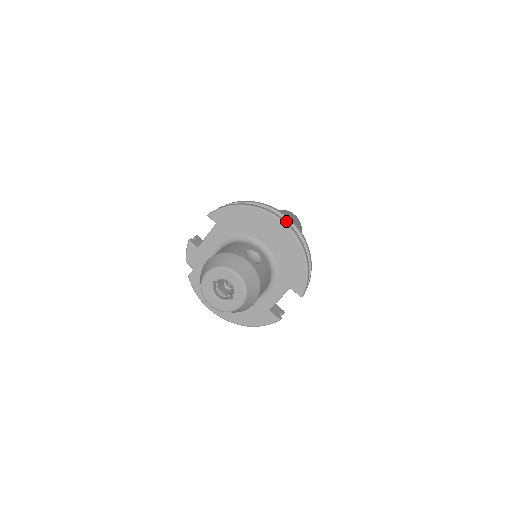
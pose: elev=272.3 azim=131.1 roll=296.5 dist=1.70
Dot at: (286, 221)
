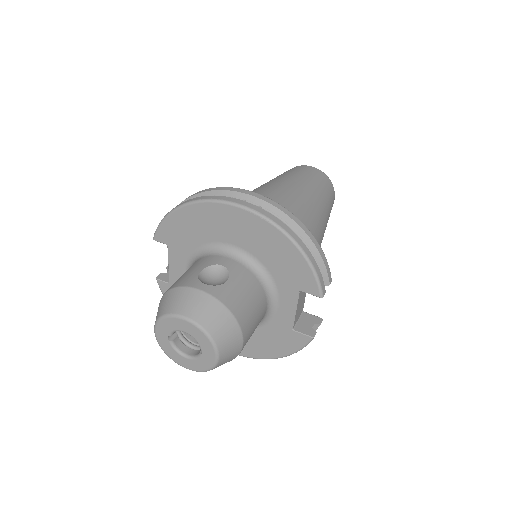
Dot at: (241, 201)
